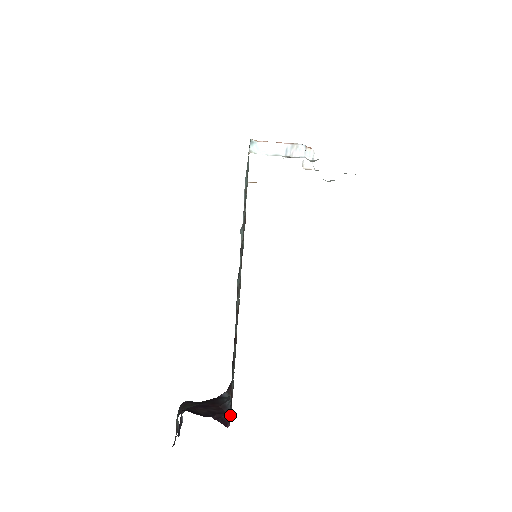
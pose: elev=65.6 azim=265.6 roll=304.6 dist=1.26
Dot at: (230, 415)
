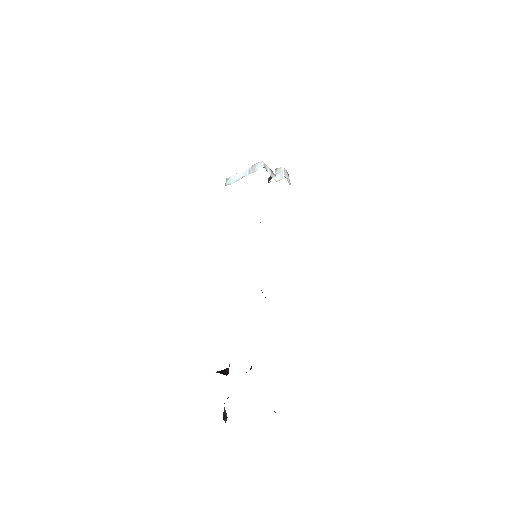
Dot at: (229, 365)
